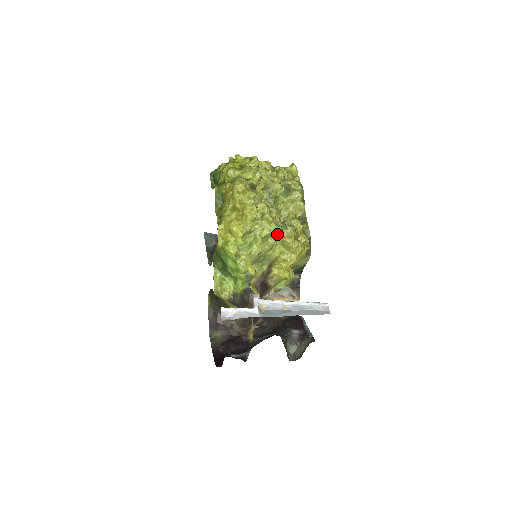
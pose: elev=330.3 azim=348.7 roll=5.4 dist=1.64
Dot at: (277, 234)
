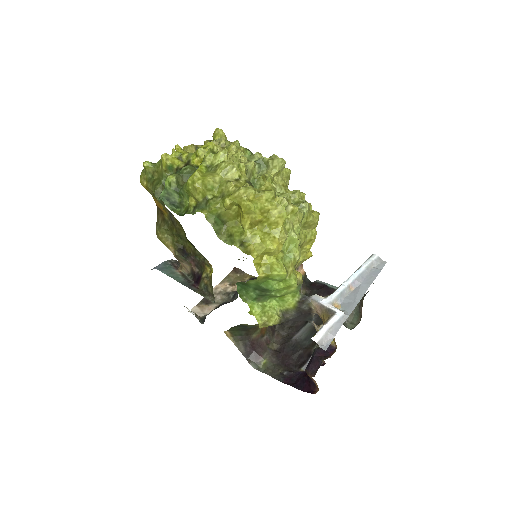
Dot at: (301, 220)
